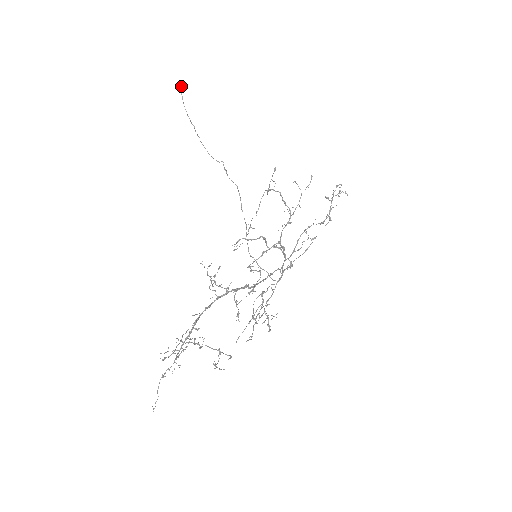
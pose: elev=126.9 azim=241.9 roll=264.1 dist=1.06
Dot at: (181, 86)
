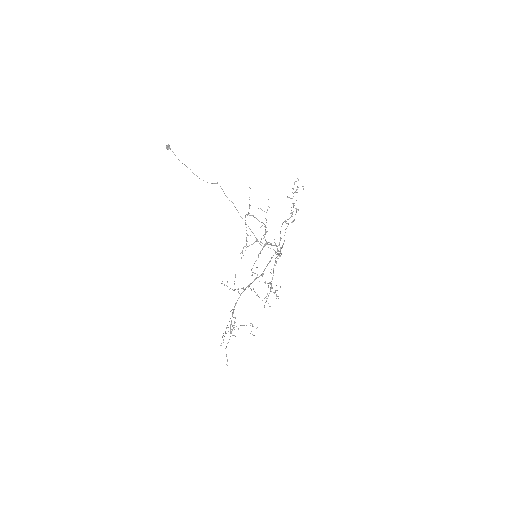
Dot at: occluded
